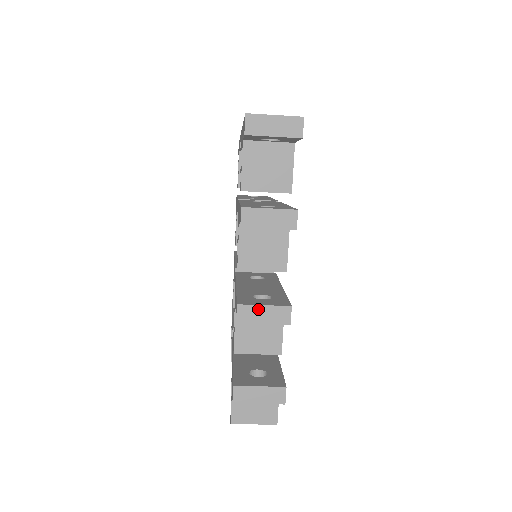
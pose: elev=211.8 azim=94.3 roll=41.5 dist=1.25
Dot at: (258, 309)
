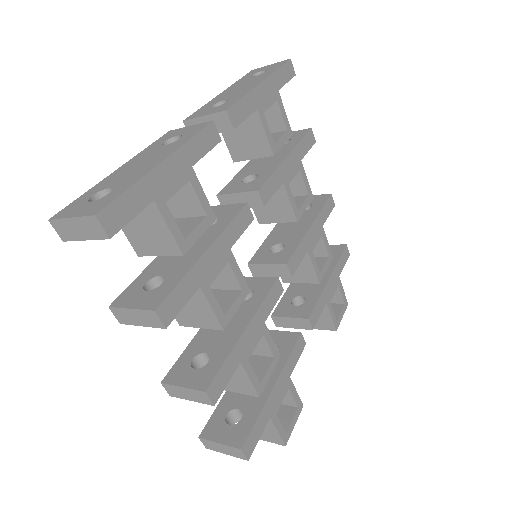
Dot at: (179, 389)
